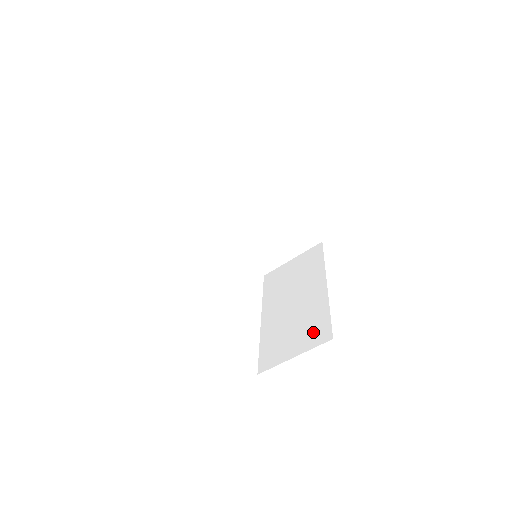
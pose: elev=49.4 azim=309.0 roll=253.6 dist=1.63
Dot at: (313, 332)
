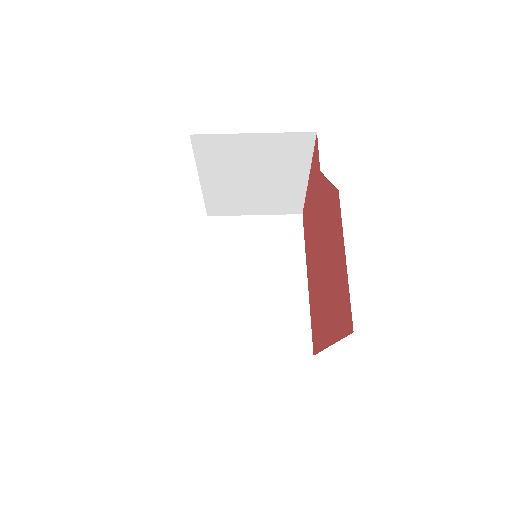
Dot at: occluded
